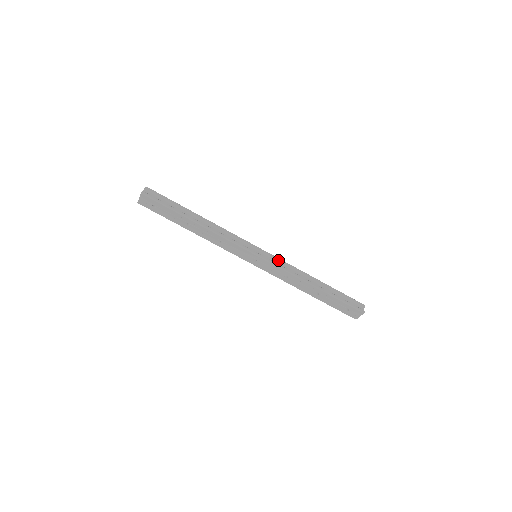
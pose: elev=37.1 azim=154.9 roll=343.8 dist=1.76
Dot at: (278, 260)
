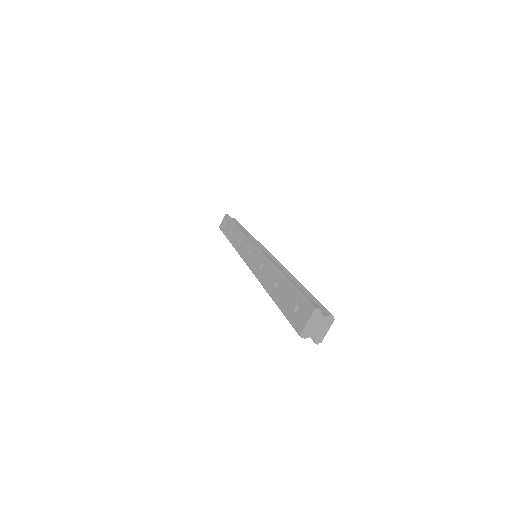
Dot at: (272, 257)
